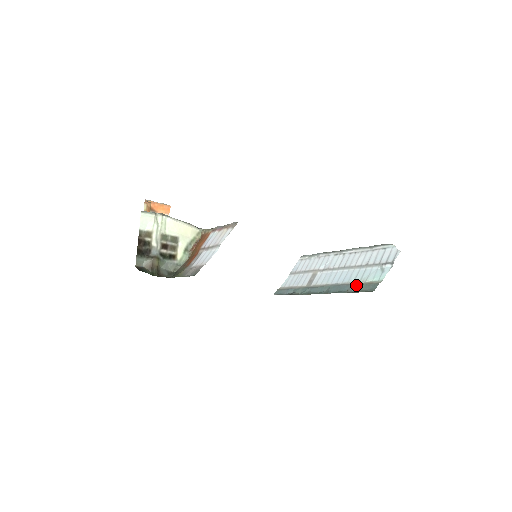
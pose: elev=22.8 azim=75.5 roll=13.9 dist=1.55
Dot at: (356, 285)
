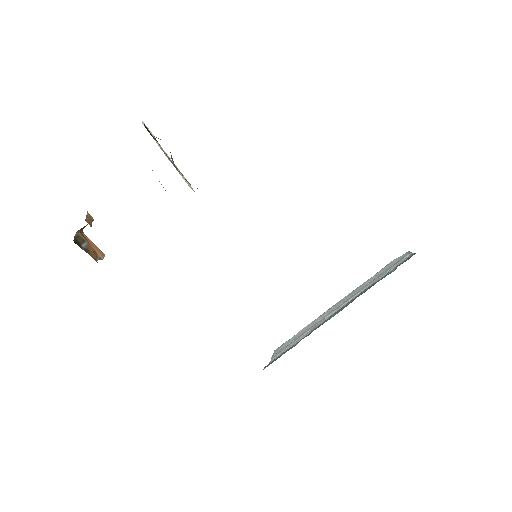
Dot at: occluded
